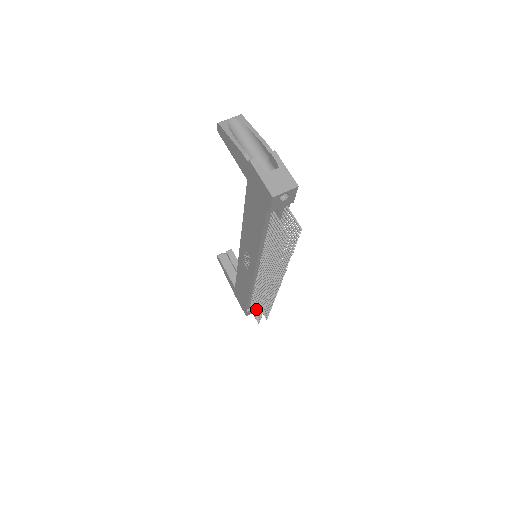
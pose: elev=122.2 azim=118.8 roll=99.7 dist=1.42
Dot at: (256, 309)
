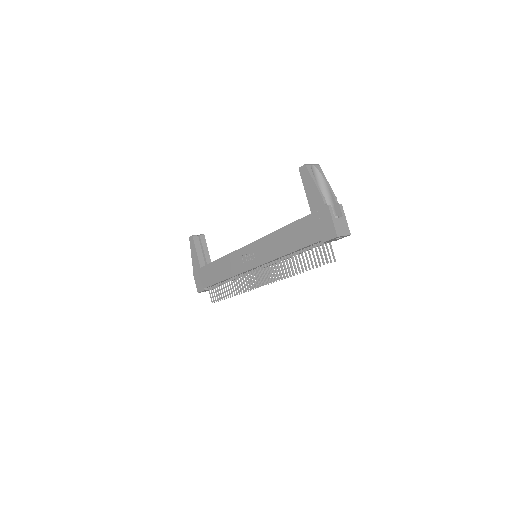
Dot at: (220, 292)
